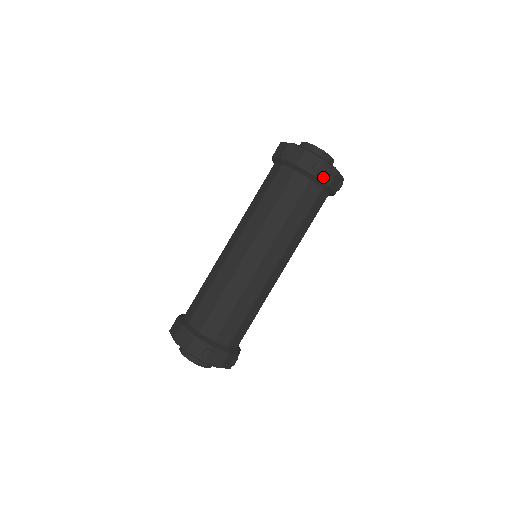
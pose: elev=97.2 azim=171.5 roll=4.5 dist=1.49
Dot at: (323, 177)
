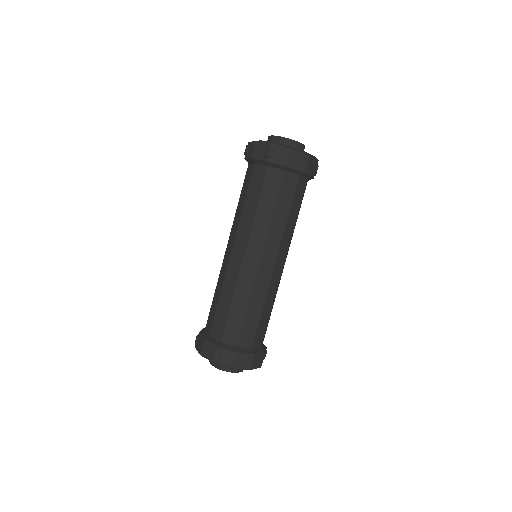
Dot at: (310, 170)
